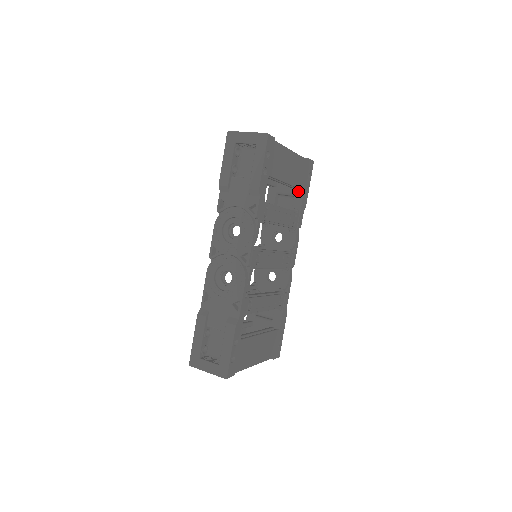
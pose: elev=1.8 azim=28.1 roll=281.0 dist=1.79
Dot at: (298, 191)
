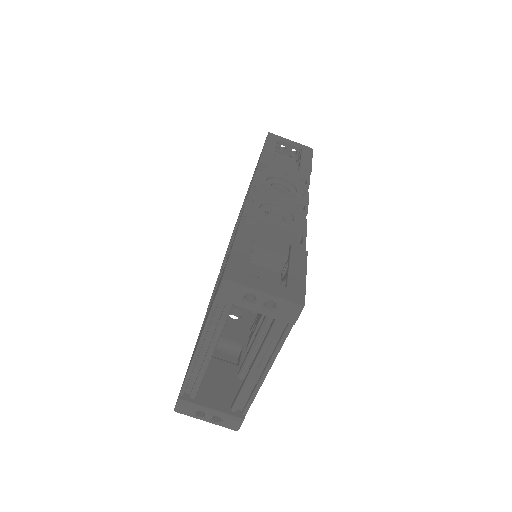
Dot at: occluded
